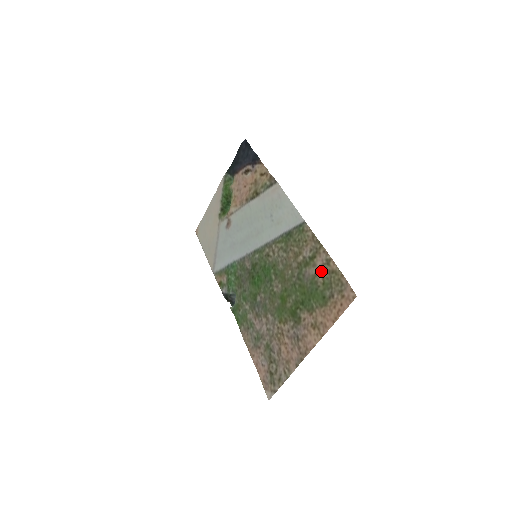
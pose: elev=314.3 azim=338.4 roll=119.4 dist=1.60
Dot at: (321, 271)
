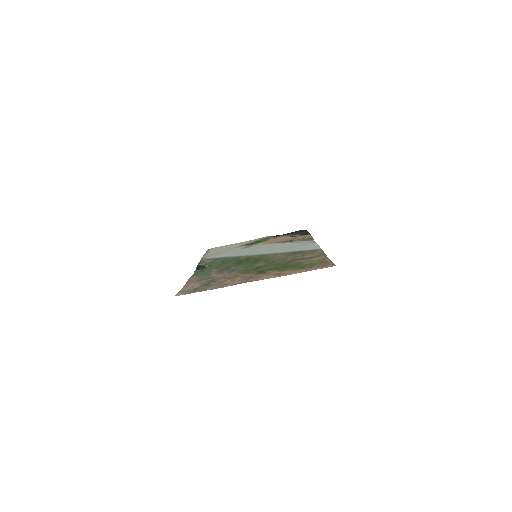
Dot at: (313, 261)
